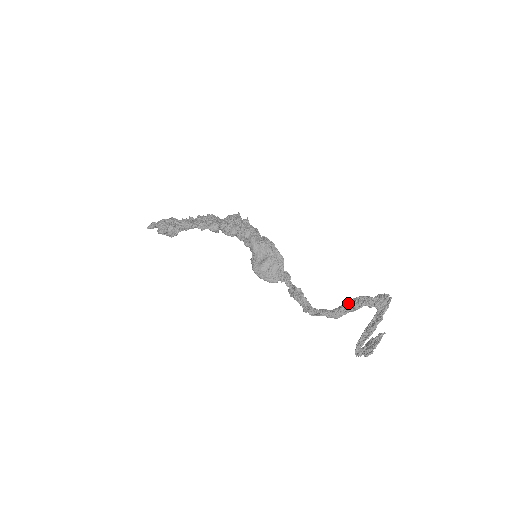
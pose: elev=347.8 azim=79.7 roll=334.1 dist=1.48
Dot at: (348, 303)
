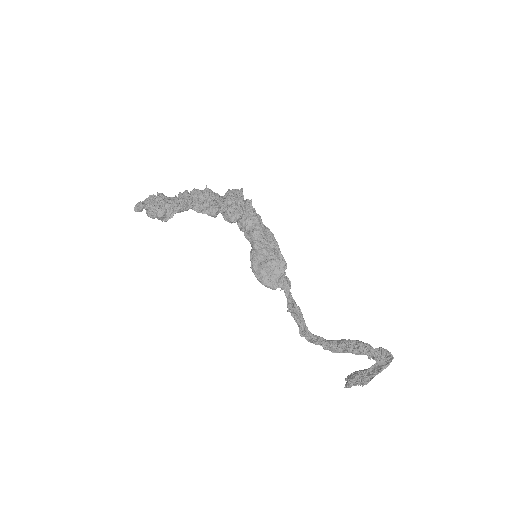
Dot at: (347, 343)
